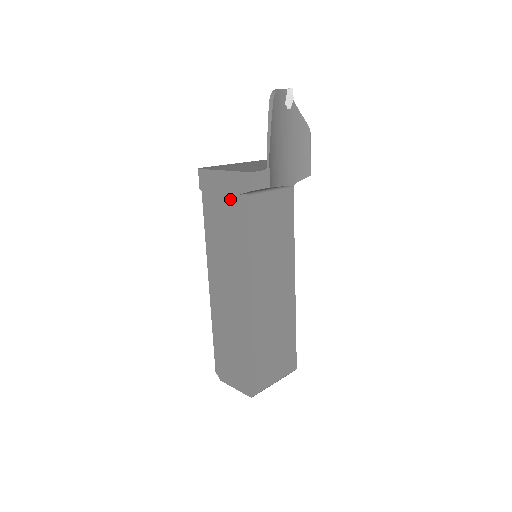
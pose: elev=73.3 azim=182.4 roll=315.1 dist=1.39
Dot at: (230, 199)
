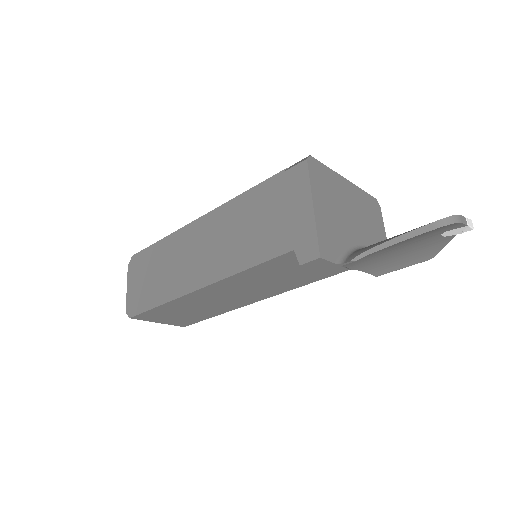
Dot at: occluded
